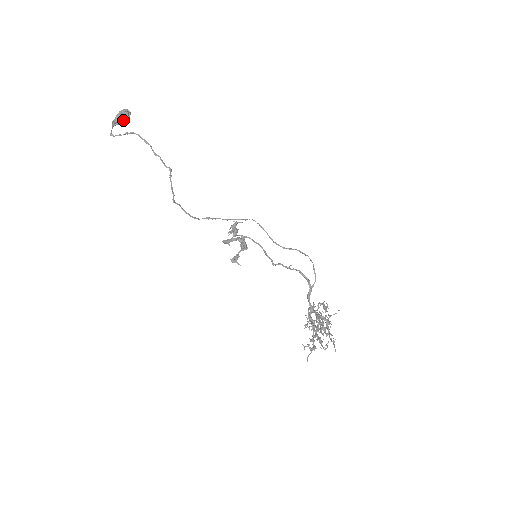
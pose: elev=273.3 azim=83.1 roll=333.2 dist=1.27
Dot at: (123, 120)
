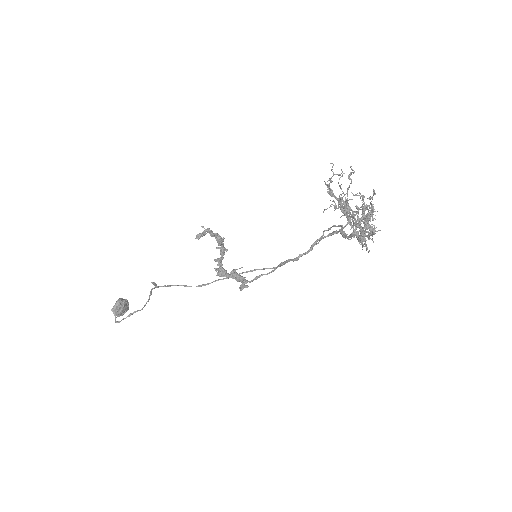
Dot at: (119, 302)
